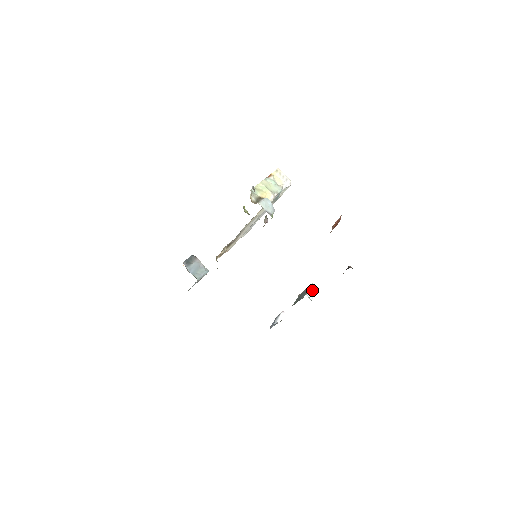
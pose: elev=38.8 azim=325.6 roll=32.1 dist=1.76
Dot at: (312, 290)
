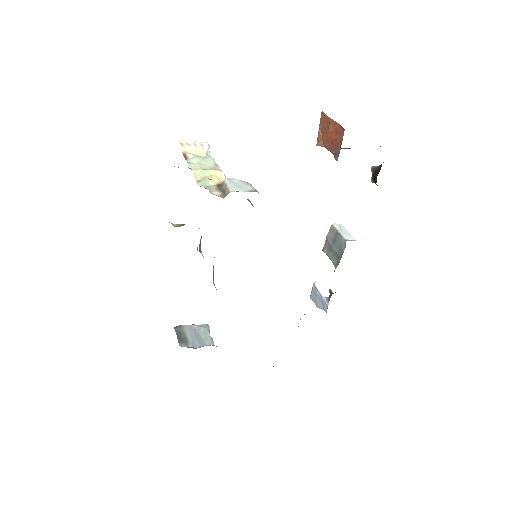
Dot at: (341, 231)
